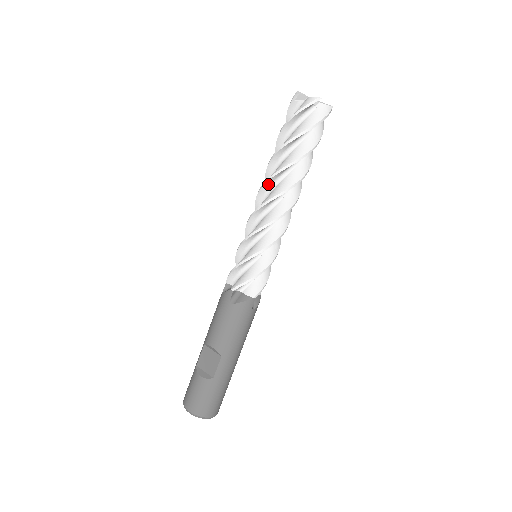
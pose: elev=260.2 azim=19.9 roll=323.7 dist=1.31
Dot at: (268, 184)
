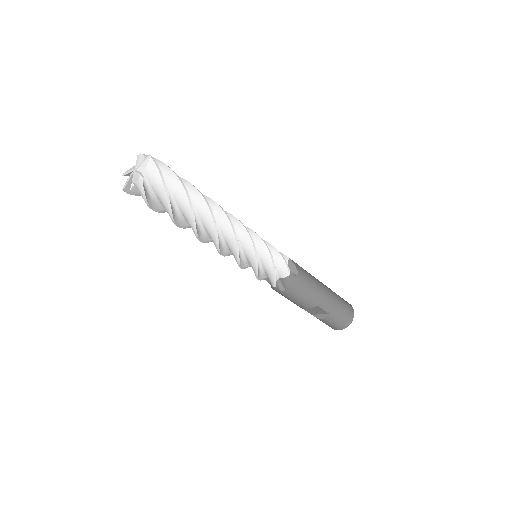
Dot at: (201, 237)
